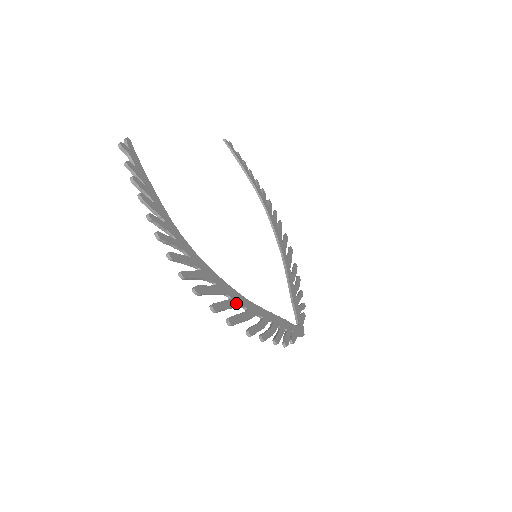
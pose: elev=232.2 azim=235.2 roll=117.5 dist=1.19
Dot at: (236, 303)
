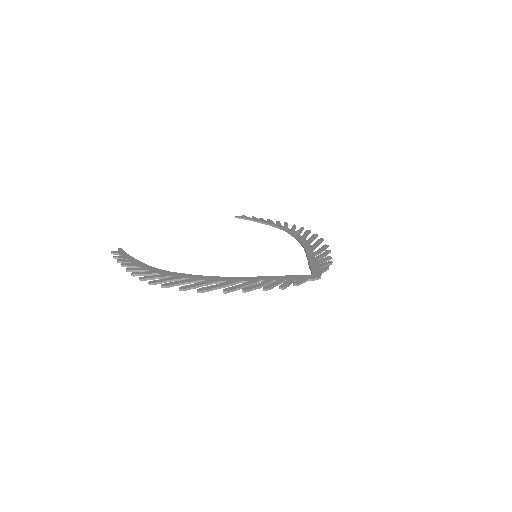
Dot at: (212, 281)
